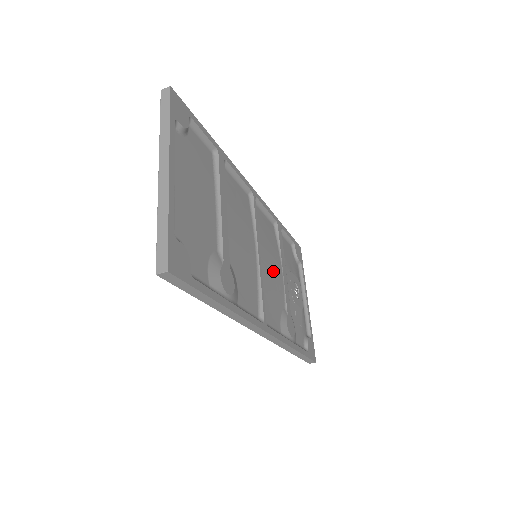
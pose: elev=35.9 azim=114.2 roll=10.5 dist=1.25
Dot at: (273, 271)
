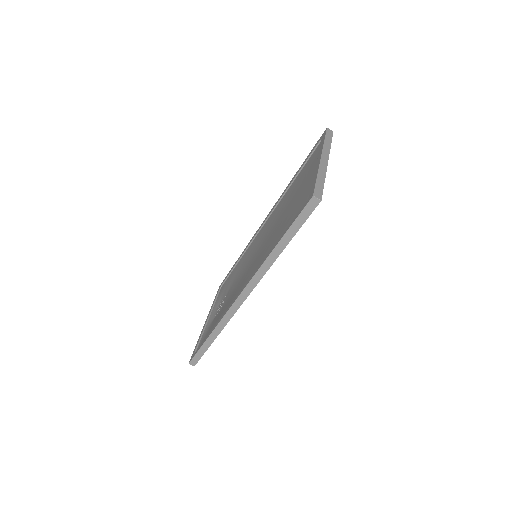
Dot at: occluded
